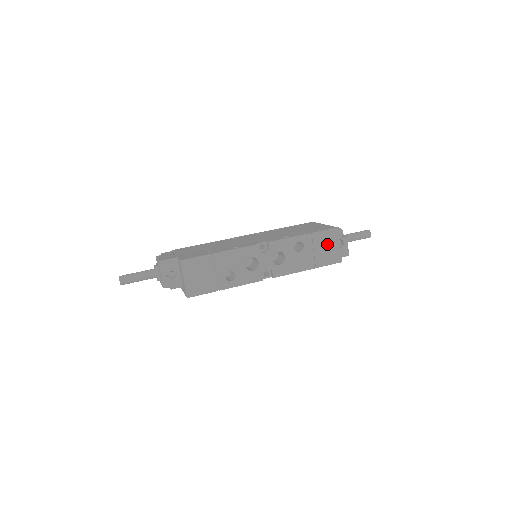
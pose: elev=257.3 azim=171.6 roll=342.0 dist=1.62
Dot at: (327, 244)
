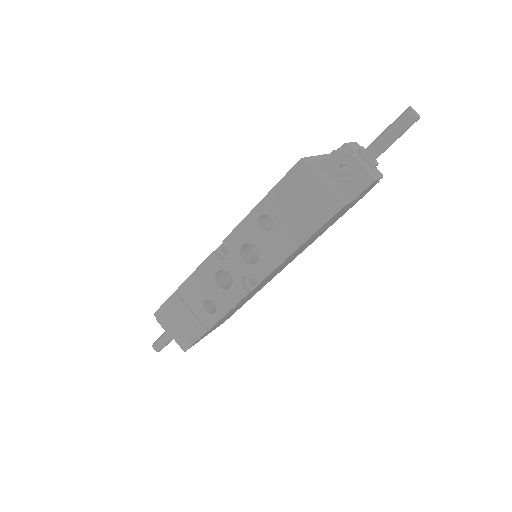
Dot at: (301, 194)
